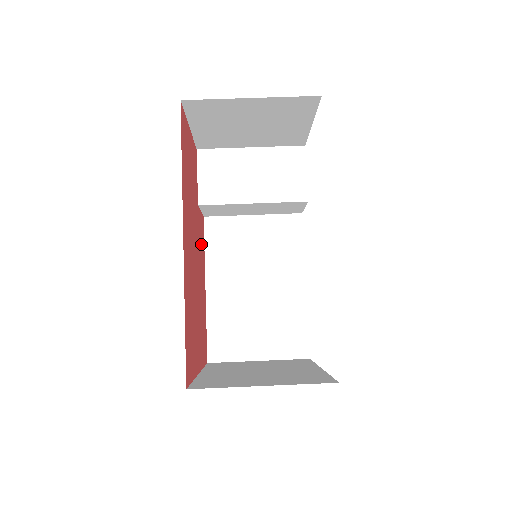
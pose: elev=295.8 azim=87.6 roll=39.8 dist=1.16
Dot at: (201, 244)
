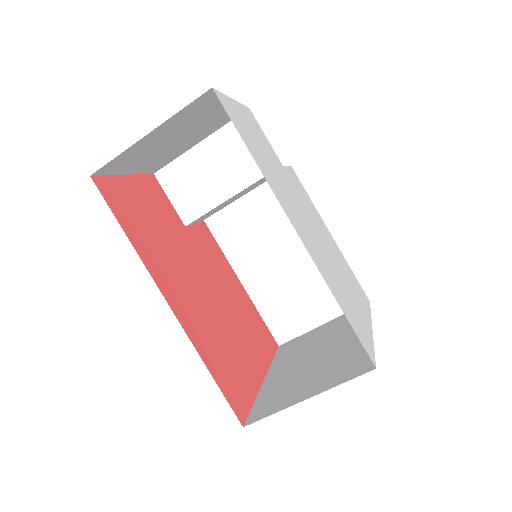
Dot at: (211, 254)
